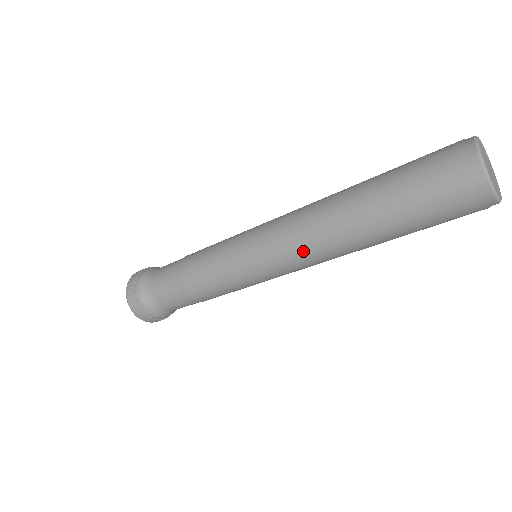
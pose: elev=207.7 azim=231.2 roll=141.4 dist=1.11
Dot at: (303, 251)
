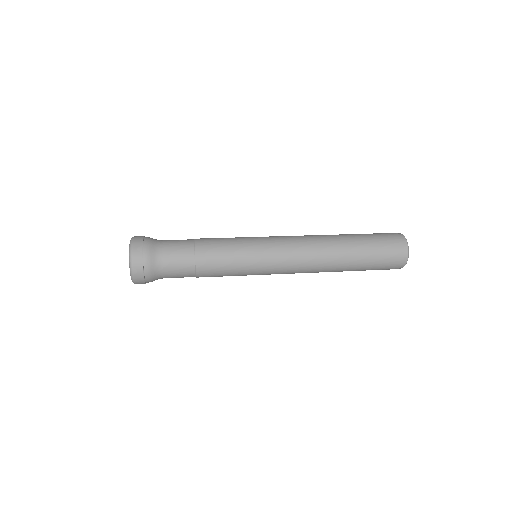
Dot at: (303, 272)
